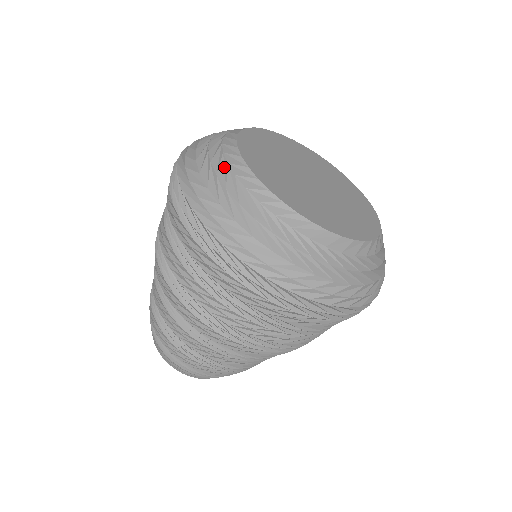
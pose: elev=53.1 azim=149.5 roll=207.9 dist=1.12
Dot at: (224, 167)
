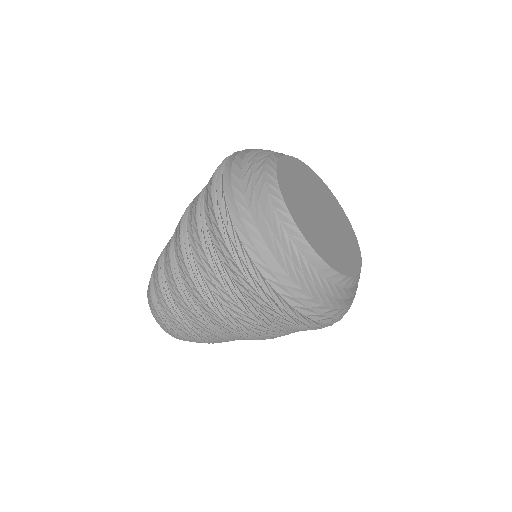
Dot at: (285, 238)
